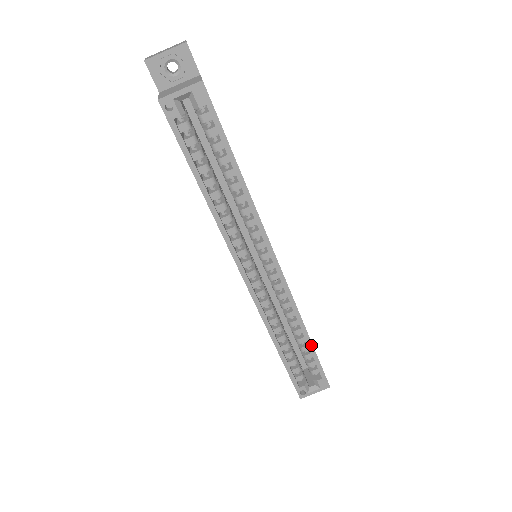
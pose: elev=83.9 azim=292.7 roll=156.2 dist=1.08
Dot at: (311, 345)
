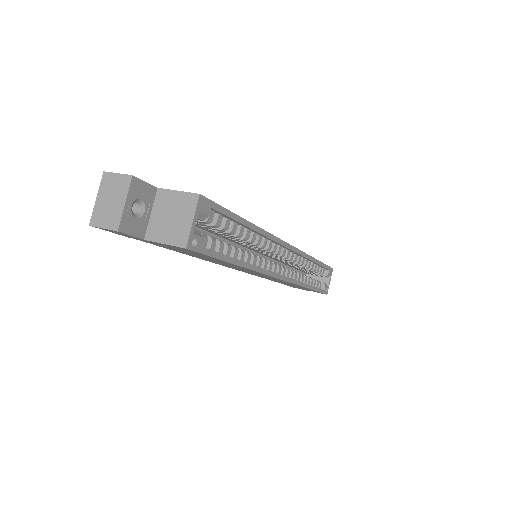
Dot at: (319, 262)
